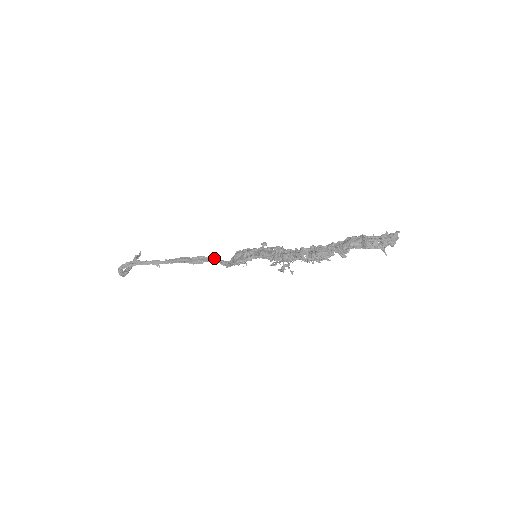
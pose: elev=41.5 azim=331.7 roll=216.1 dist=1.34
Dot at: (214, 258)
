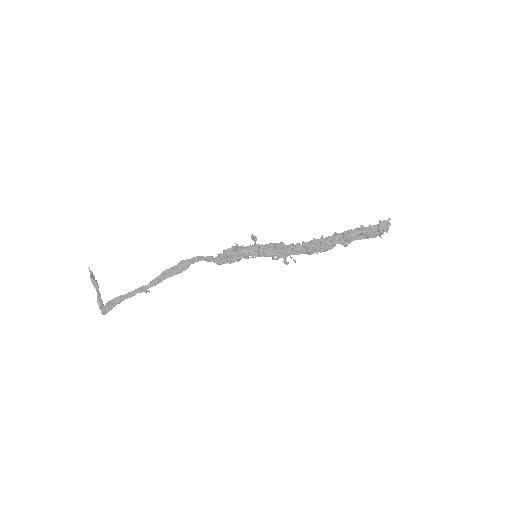
Dot at: (197, 258)
